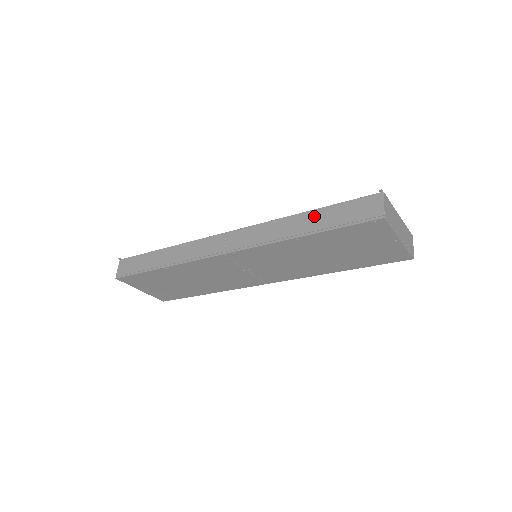
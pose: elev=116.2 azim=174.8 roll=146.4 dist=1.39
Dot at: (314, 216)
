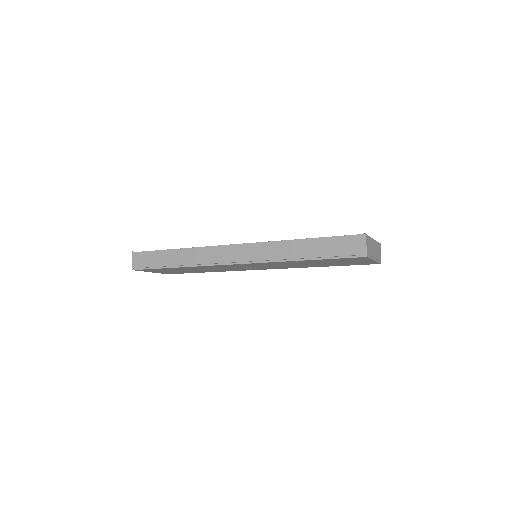
Dot at: (310, 244)
